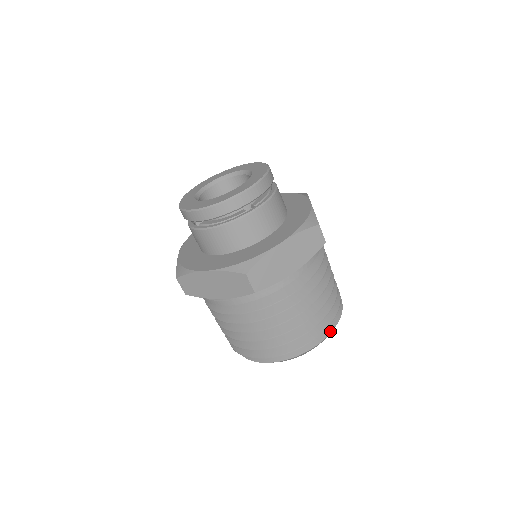
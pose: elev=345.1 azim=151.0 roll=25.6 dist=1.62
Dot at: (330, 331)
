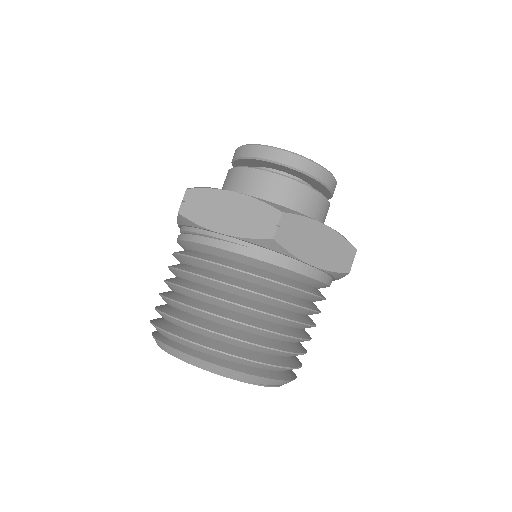
Dot at: (281, 378)
